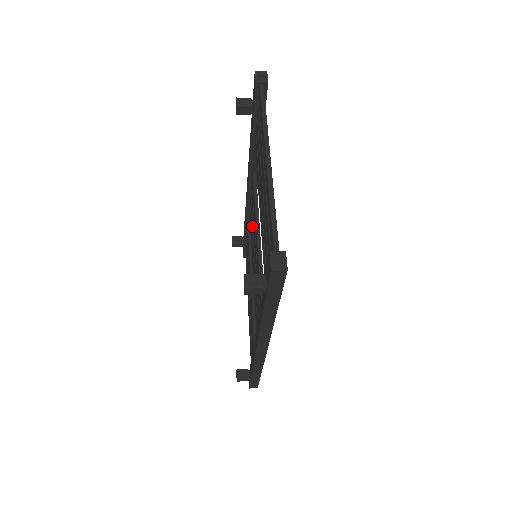
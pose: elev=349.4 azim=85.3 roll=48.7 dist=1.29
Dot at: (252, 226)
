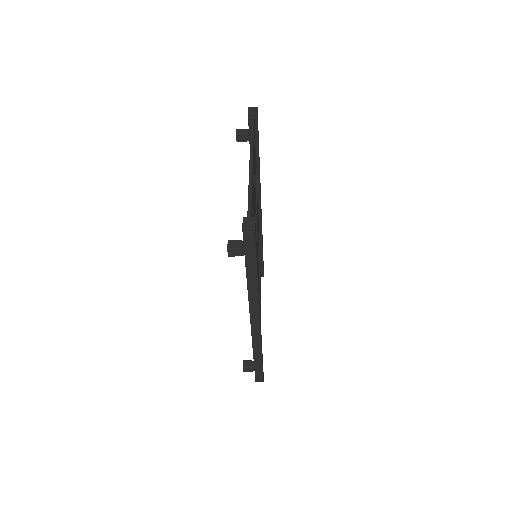
Dot at: occluded
